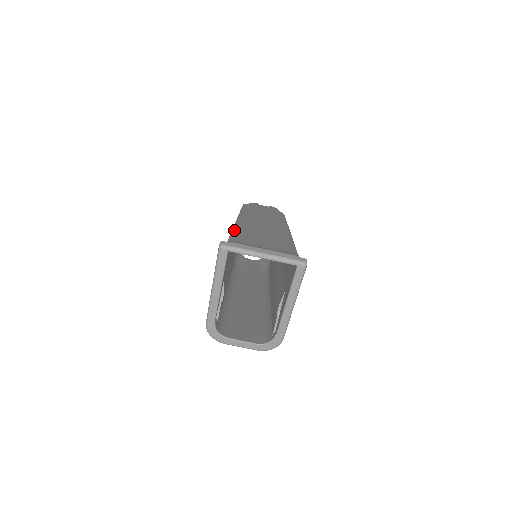
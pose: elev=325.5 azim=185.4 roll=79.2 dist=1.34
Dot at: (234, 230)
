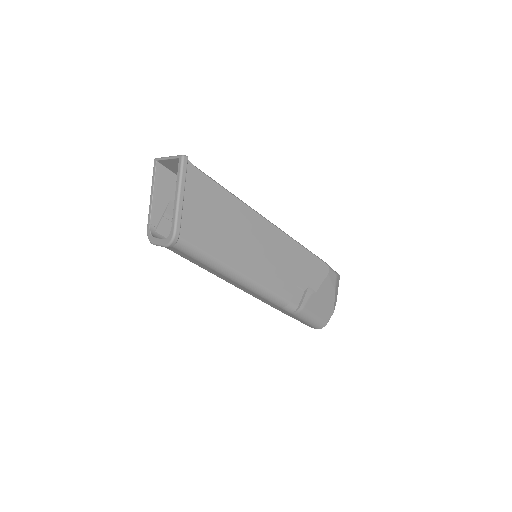
Dot at: occluded
